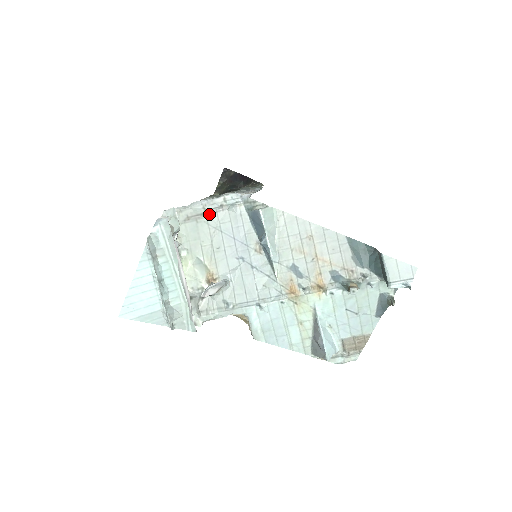
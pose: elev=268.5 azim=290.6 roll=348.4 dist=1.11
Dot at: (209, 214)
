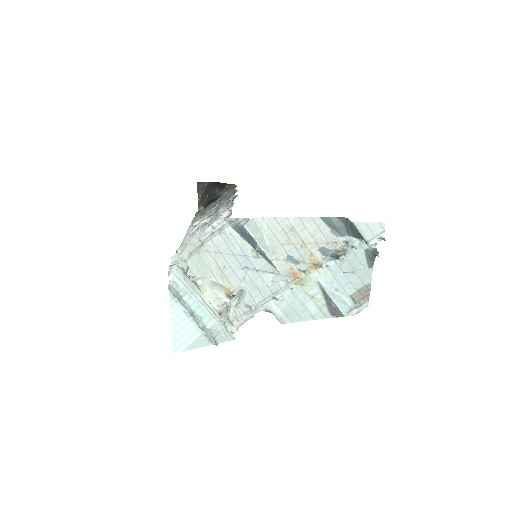
Dot at: (206, 244)
